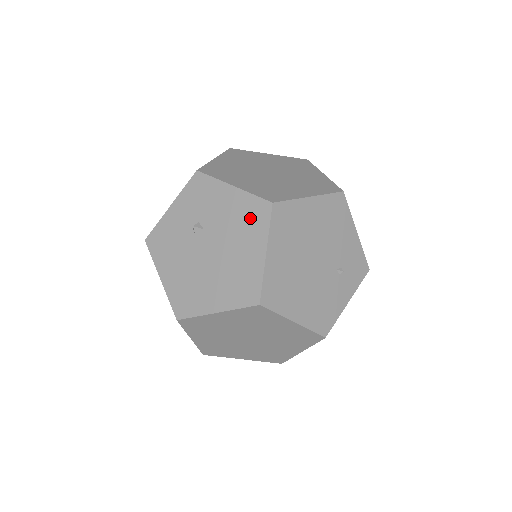
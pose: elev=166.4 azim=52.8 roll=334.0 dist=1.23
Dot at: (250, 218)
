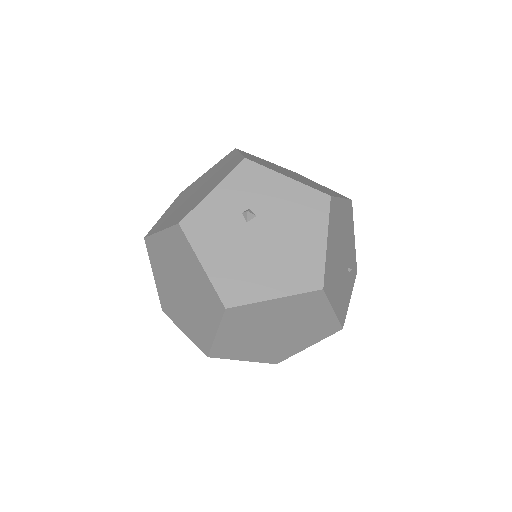
Dot at: (308, 208)
